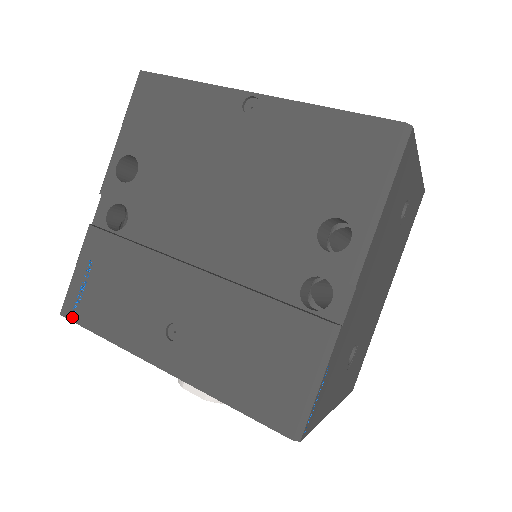
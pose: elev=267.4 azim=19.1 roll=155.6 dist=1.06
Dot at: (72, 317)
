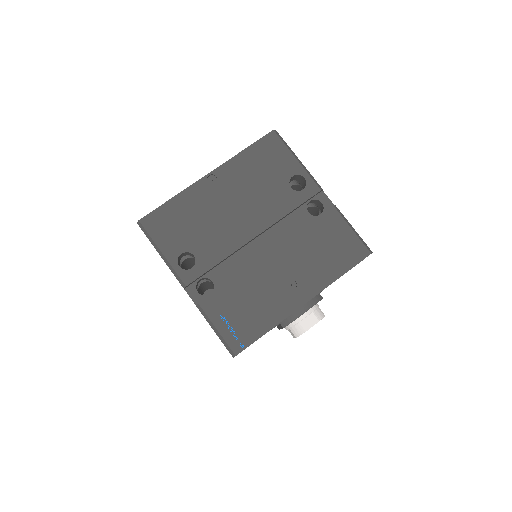
Dot at: (243, 347)
